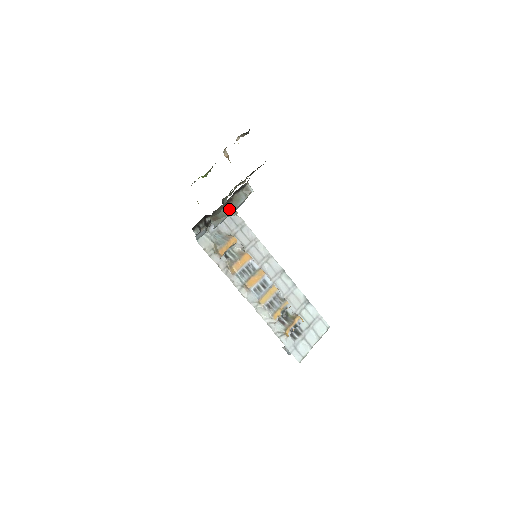
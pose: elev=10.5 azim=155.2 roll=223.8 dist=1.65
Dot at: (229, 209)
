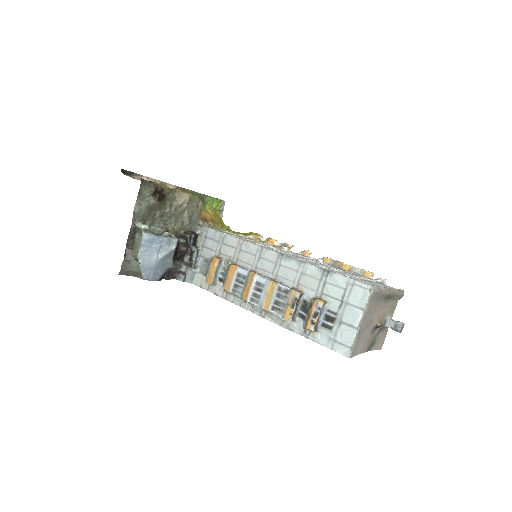
Dot at: occluded
